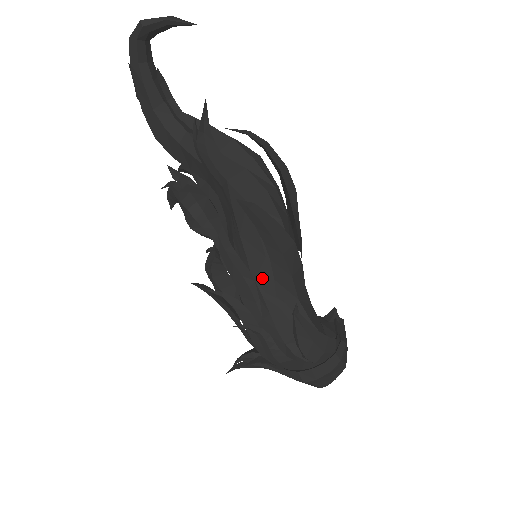
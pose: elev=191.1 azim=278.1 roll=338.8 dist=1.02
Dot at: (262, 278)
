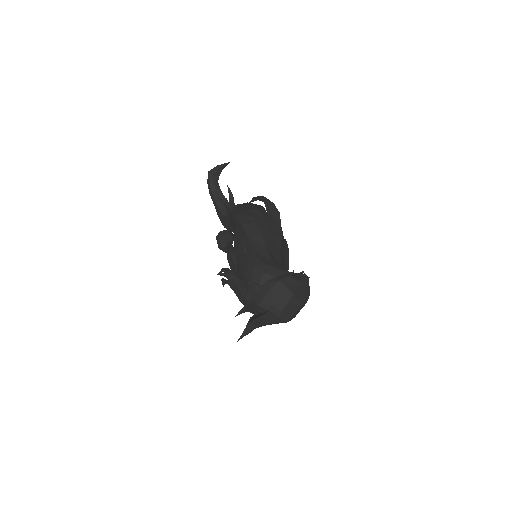
Dot at: (239, 249)
